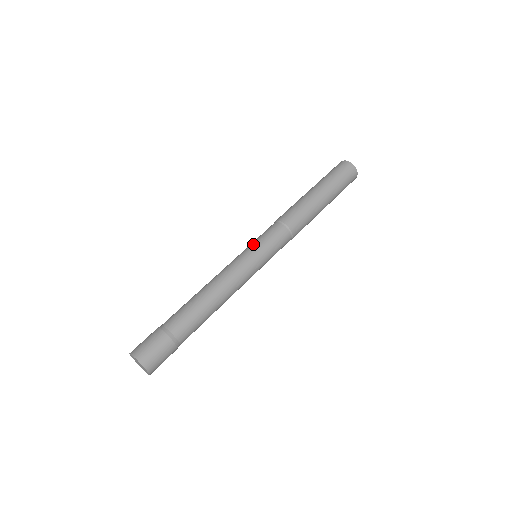
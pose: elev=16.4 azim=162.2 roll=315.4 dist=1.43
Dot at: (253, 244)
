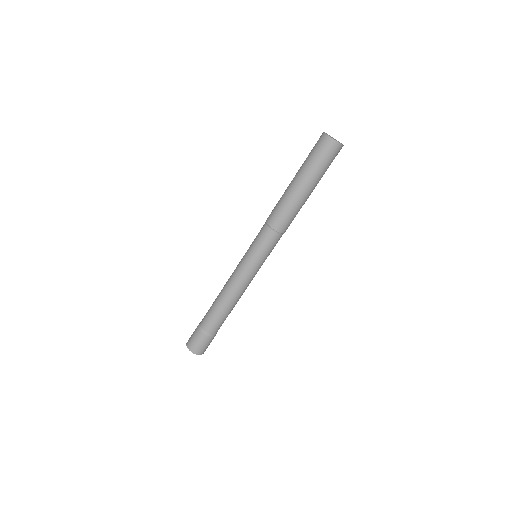
Dot at: (248, 249)
